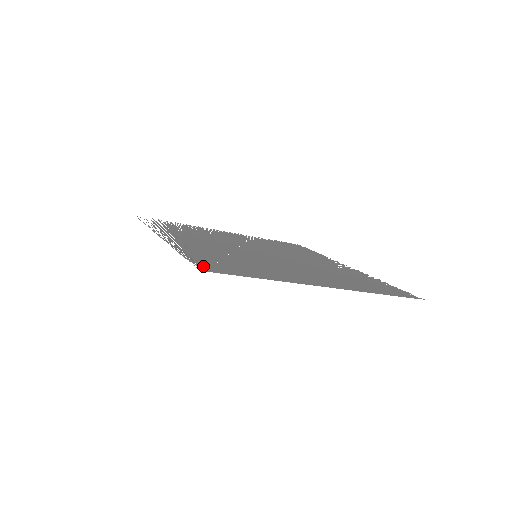
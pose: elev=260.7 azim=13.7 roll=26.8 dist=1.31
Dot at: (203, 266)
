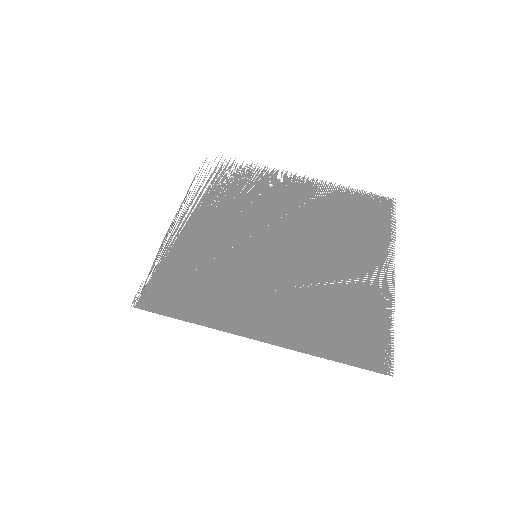
Dot at: (147, 294)
